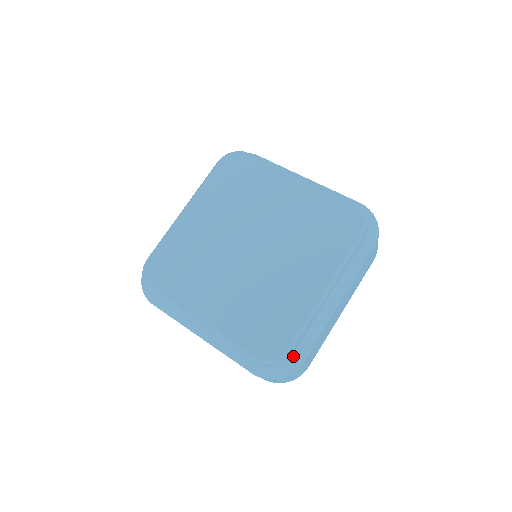
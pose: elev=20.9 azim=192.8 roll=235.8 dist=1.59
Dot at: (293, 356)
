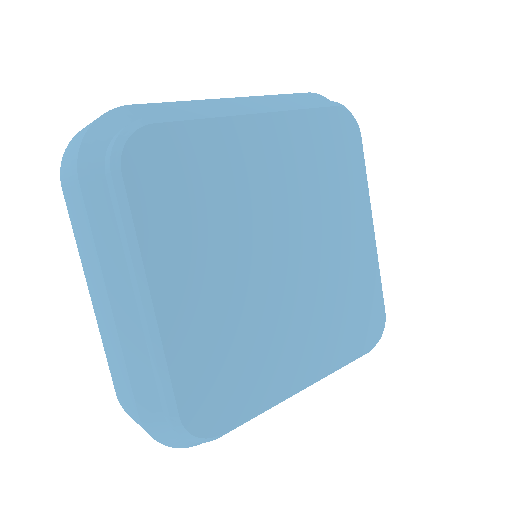
Dot at: occluded
